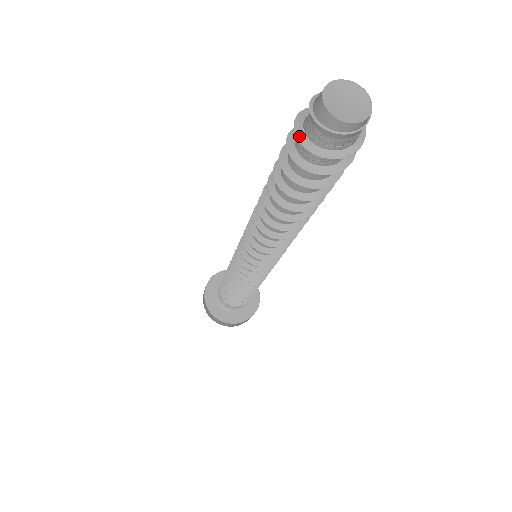
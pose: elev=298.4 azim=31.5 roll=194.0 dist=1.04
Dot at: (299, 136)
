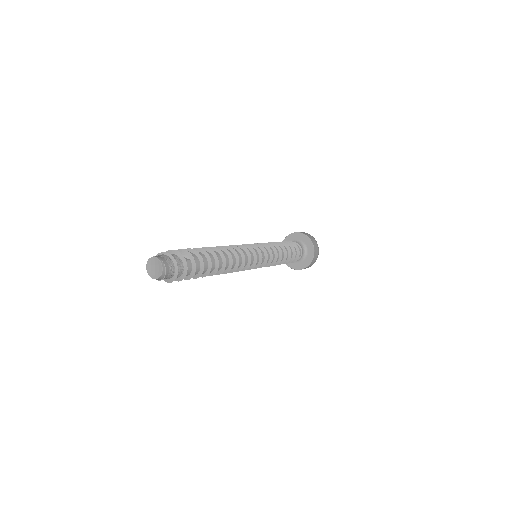
Dot at: occluded
